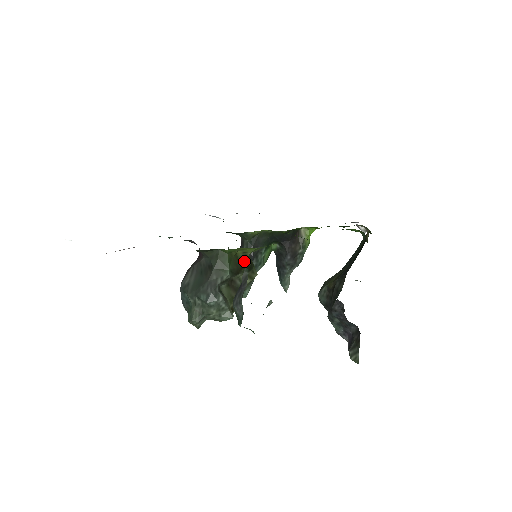
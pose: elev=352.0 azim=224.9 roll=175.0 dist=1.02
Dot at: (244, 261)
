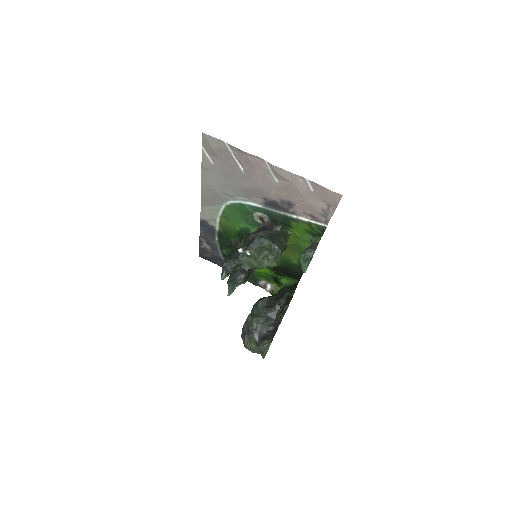
Dot at: occluded
